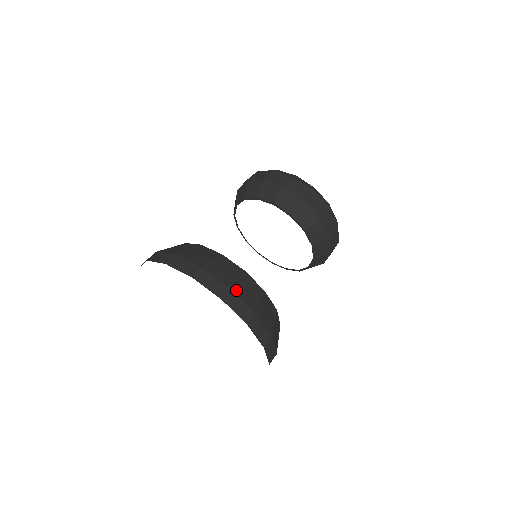
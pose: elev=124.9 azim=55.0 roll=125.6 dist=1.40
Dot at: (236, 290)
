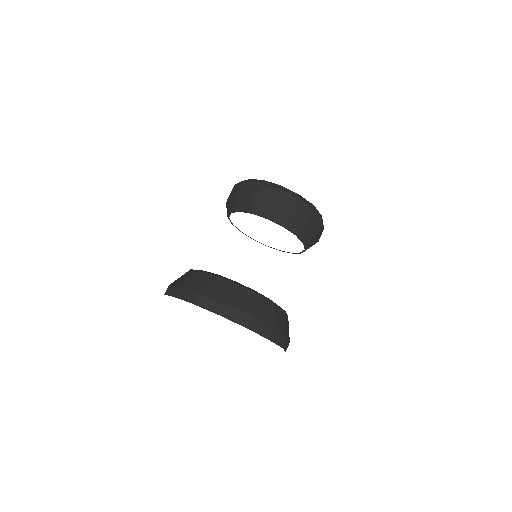
Dot at: (255, 316)
